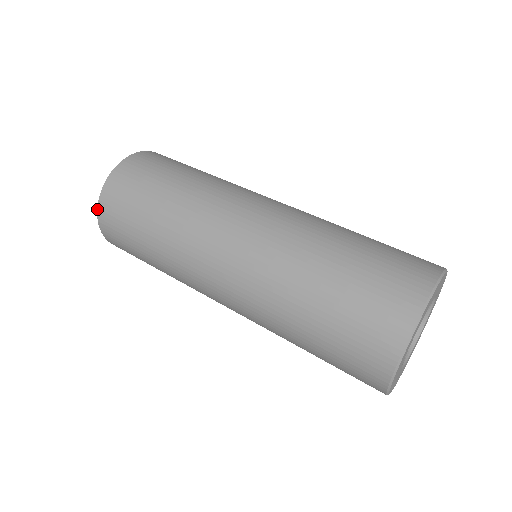
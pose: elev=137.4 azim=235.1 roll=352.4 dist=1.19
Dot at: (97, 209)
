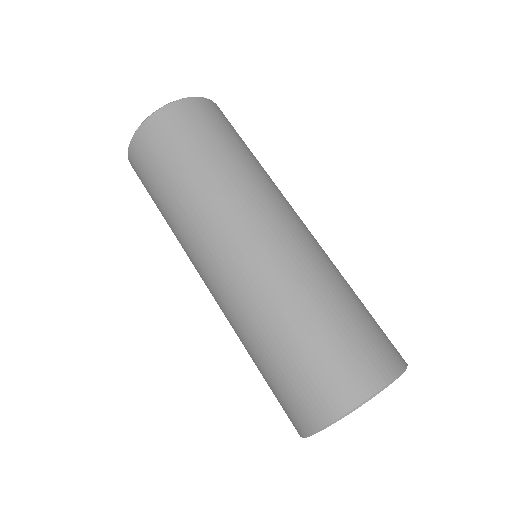
Dot at: (132, 137)
